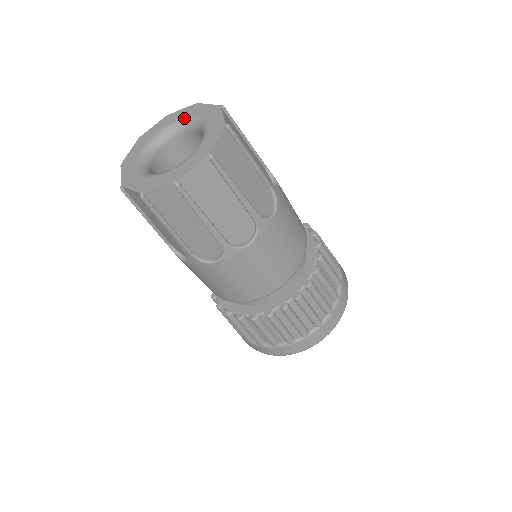
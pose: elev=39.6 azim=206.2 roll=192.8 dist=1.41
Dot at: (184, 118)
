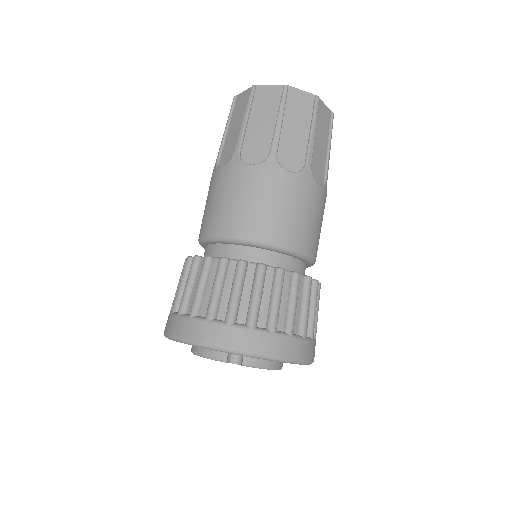
Dot at: occluded
